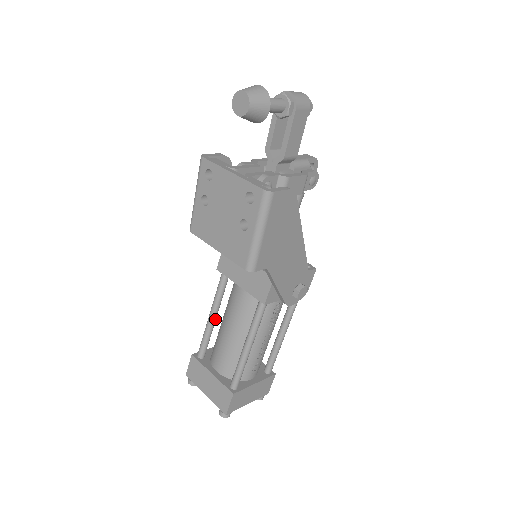
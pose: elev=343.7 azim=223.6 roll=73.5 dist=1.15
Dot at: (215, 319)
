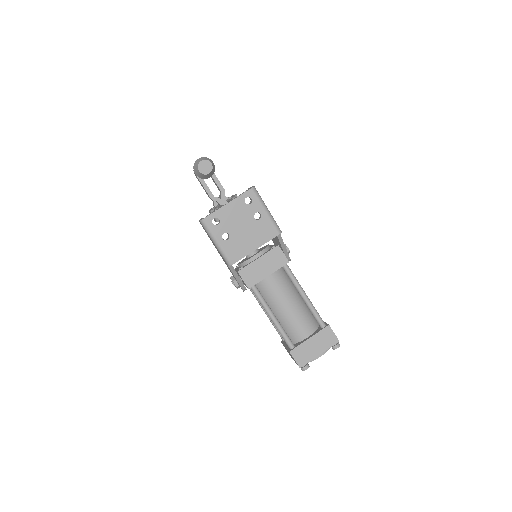
Dot at: (275, 317)
